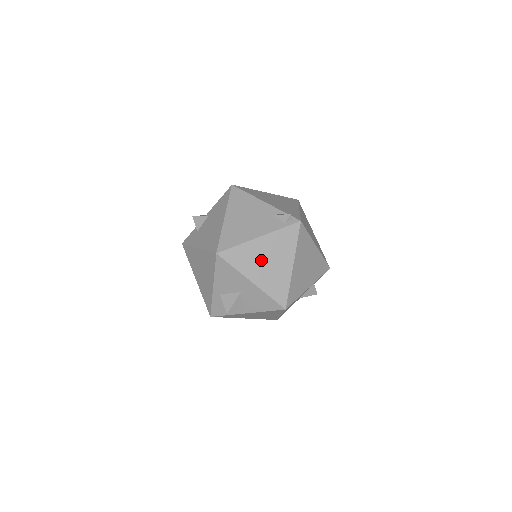
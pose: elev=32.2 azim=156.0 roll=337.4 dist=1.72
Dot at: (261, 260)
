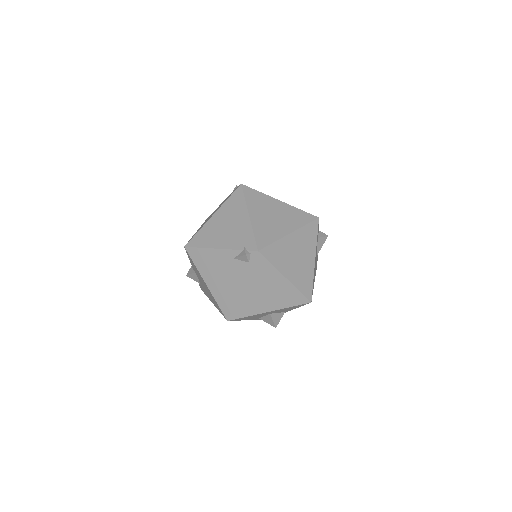
Dot at: (260, 297)
